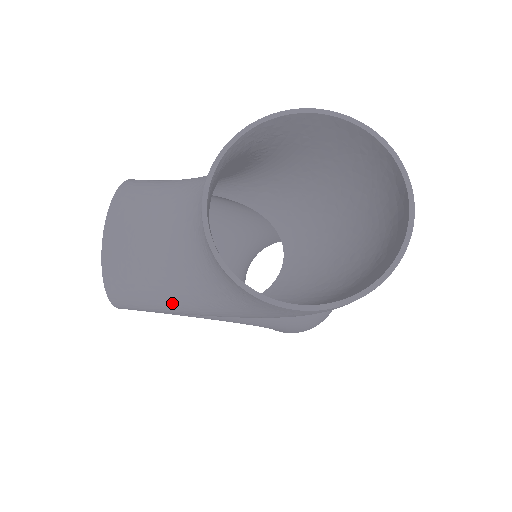
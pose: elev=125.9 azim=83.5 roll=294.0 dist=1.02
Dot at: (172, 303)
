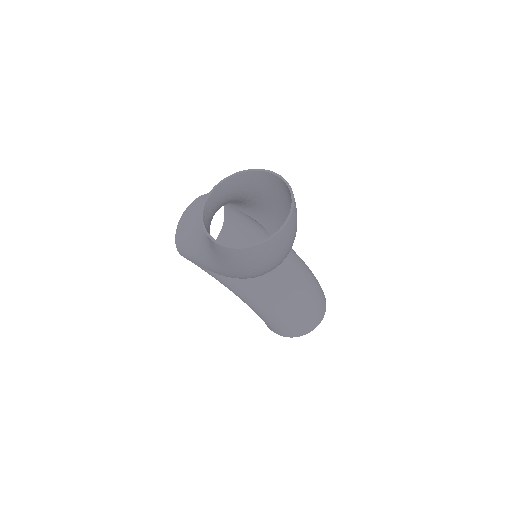
Dot at: (198, 253)
